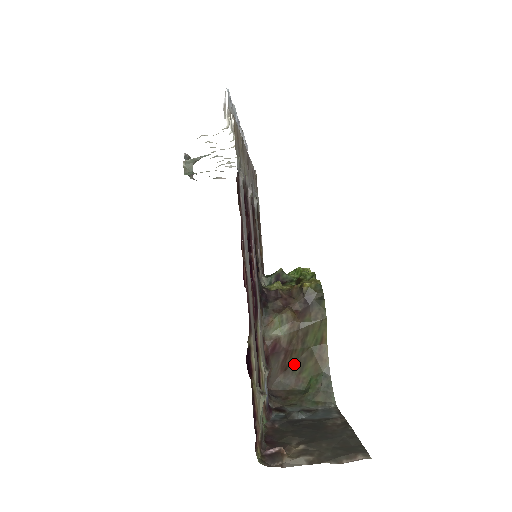
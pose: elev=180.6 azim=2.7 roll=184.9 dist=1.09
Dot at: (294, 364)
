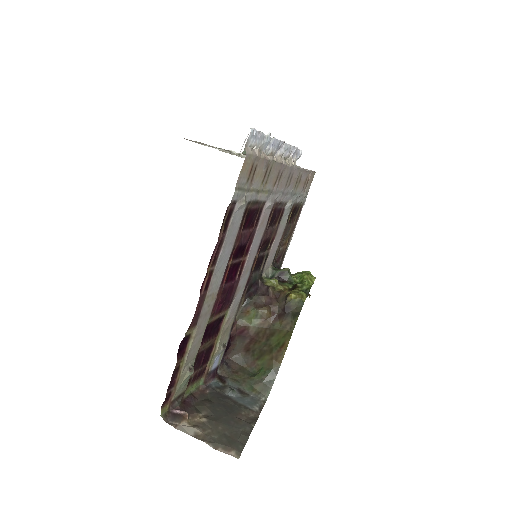
Dot at: (255, 350)
